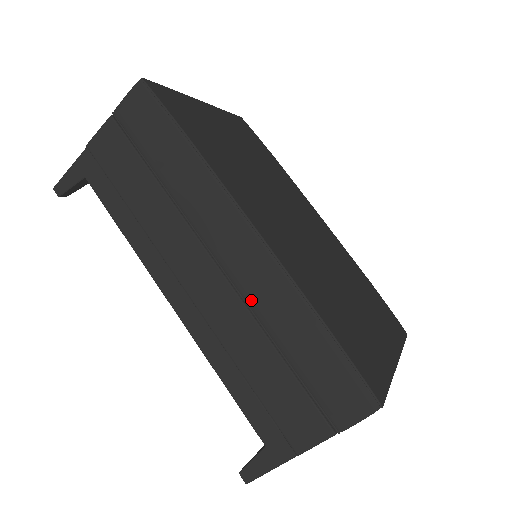
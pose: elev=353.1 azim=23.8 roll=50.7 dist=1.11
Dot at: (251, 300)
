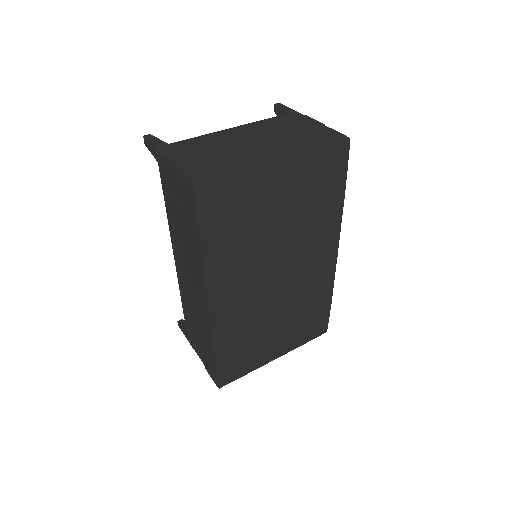
Dot at: (198, 314)
